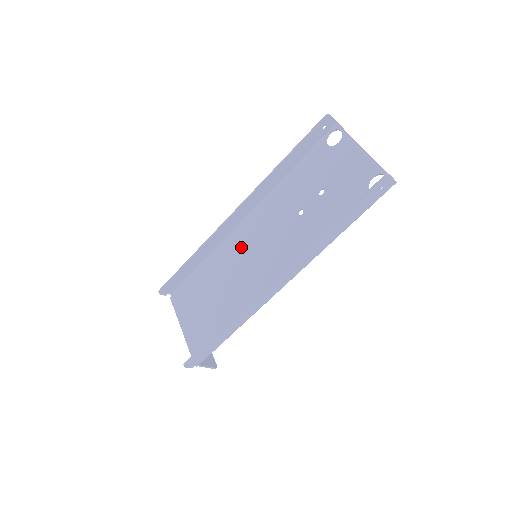
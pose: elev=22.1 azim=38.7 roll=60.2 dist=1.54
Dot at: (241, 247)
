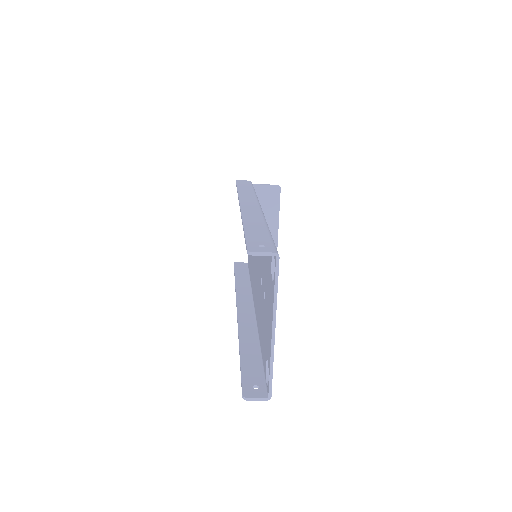
Dot at: occluded
